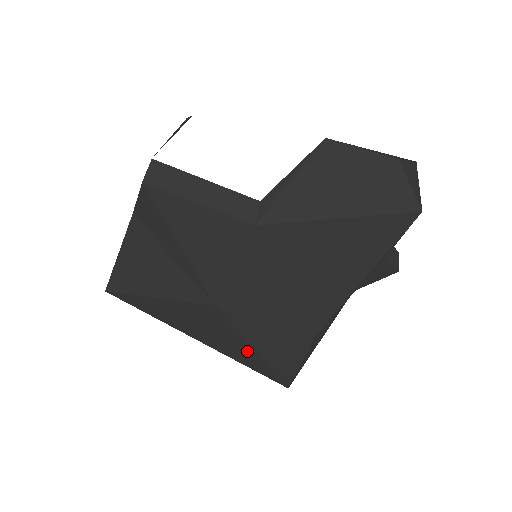
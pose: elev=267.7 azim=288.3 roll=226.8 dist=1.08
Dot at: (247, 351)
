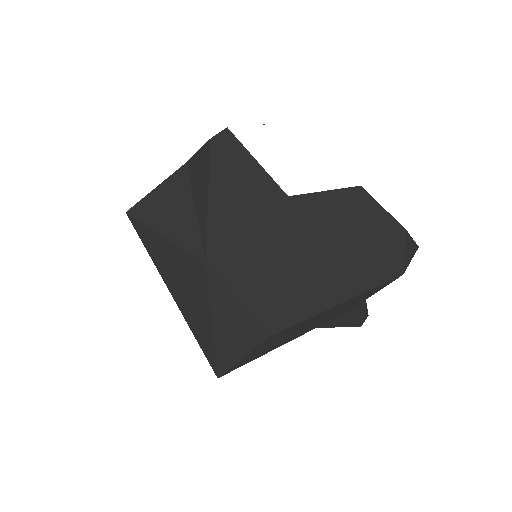
Dot at: (205, 322)
